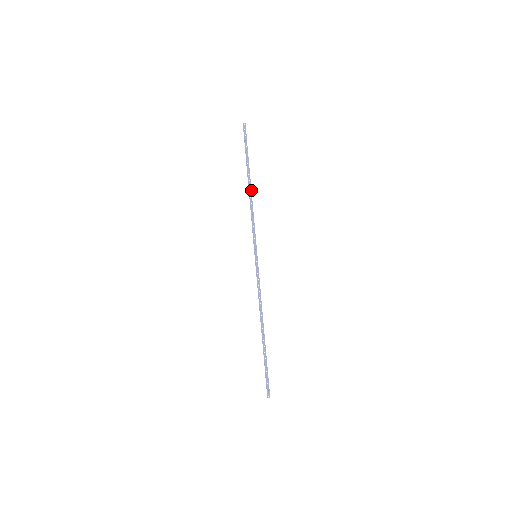
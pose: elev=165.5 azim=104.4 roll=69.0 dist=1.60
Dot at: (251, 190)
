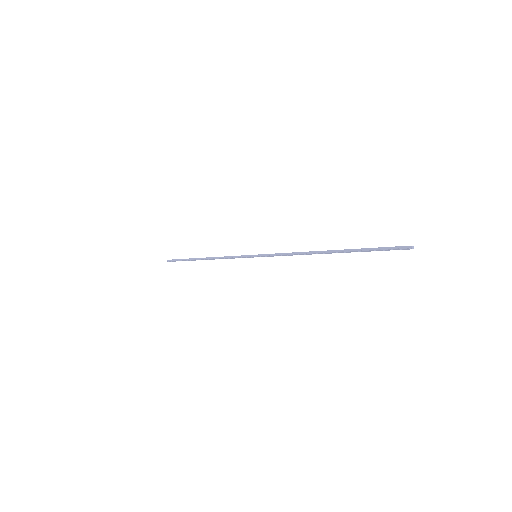
Dot at: (208, 258)
